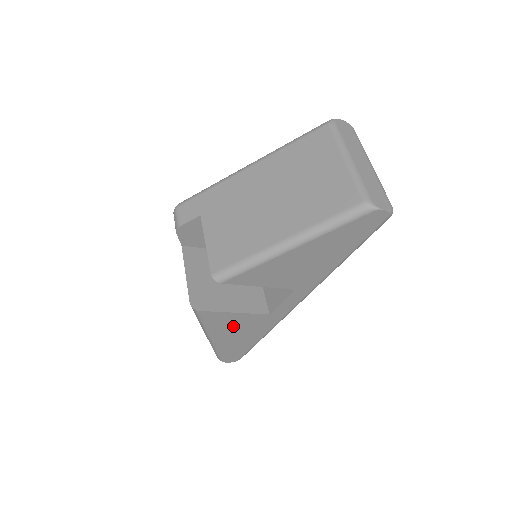
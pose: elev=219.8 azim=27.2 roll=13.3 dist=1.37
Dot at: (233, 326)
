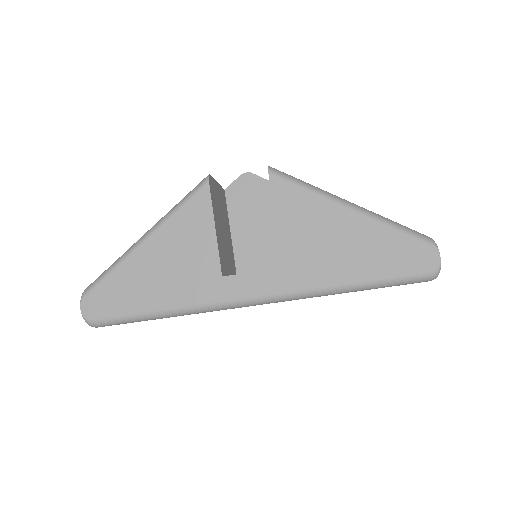
Dot at: (183, 247)
